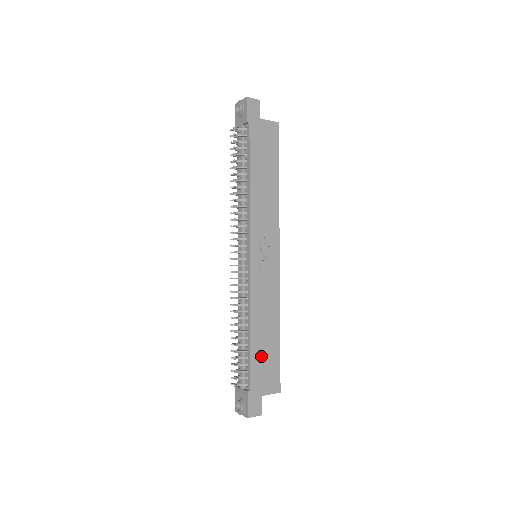
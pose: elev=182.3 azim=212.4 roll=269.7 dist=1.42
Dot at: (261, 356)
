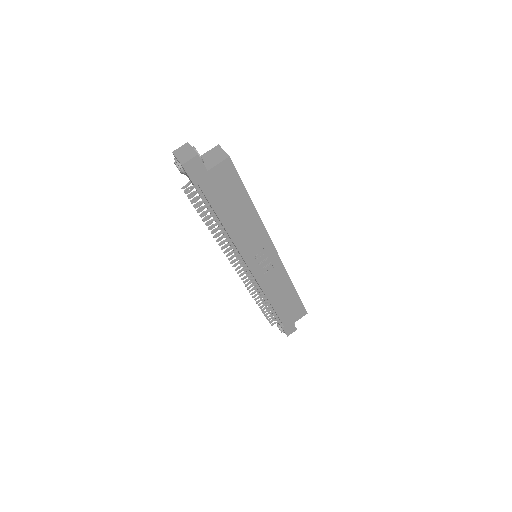
Dot at: (285, 309)
